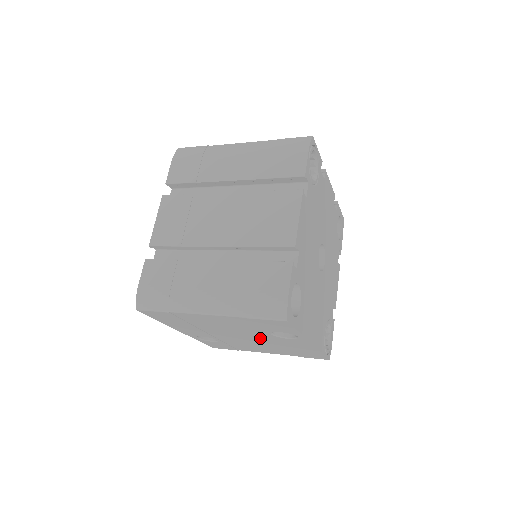
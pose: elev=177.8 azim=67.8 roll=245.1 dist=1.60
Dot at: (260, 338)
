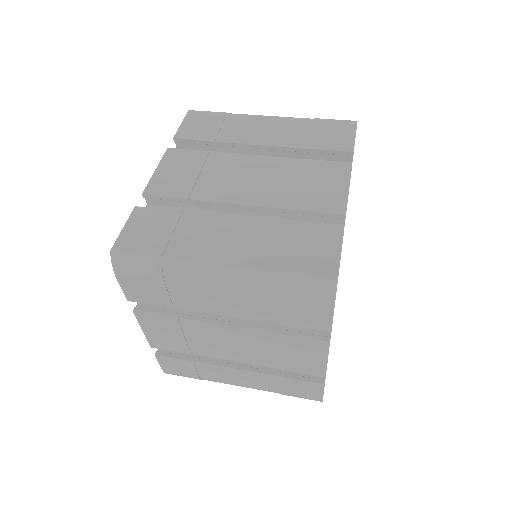
Dot at: occluded
